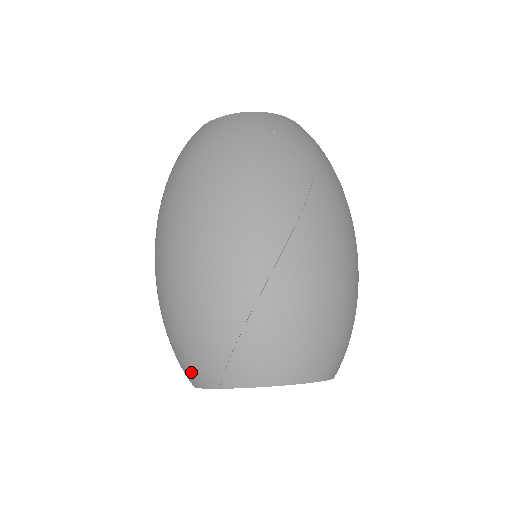
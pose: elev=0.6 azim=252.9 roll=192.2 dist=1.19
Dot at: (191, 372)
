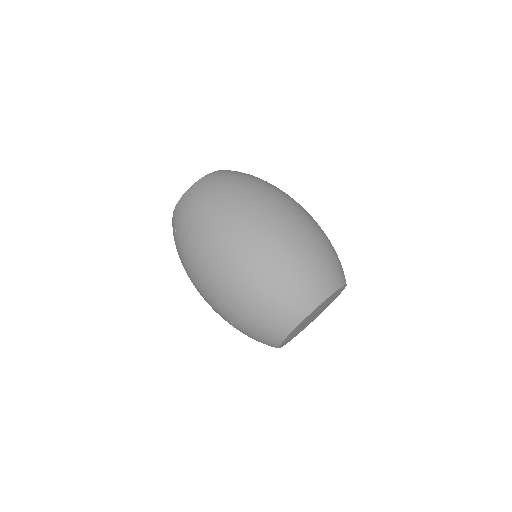
Dot at: (298, 308)
